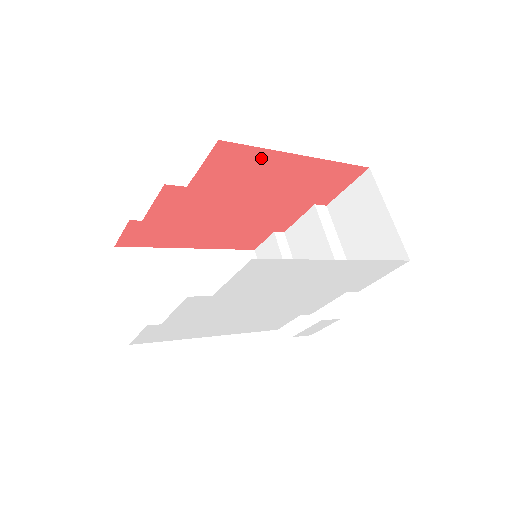
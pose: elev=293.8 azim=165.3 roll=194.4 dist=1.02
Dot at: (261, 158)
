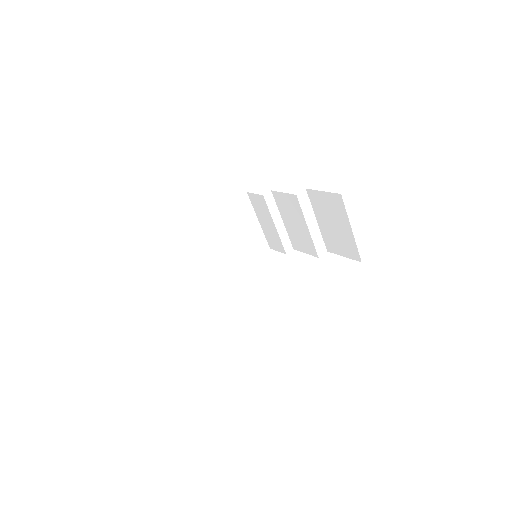
Dot at: occluded
